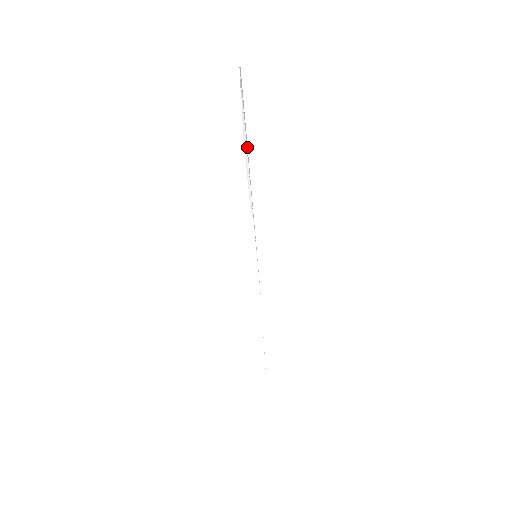
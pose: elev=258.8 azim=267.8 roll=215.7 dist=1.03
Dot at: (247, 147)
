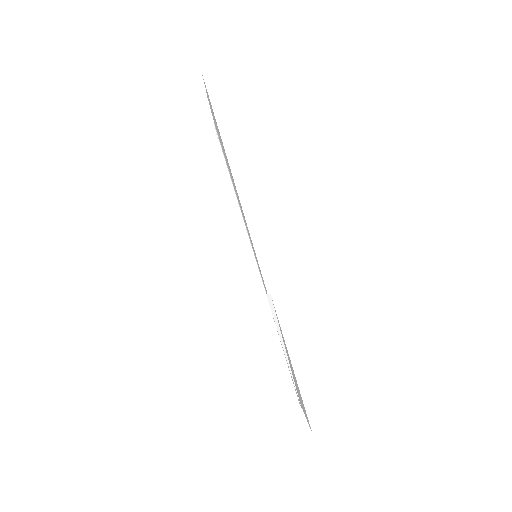
Dot at: (230, 177)
